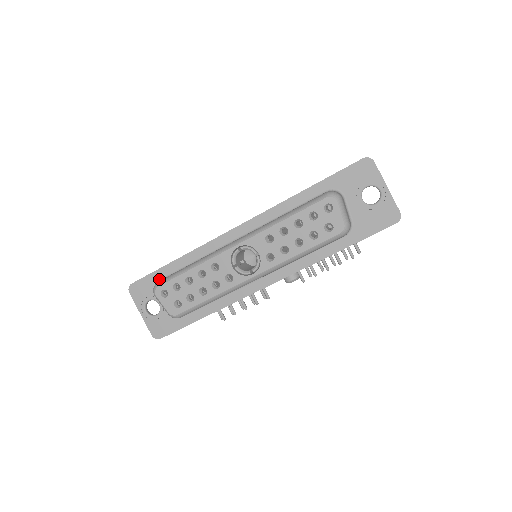
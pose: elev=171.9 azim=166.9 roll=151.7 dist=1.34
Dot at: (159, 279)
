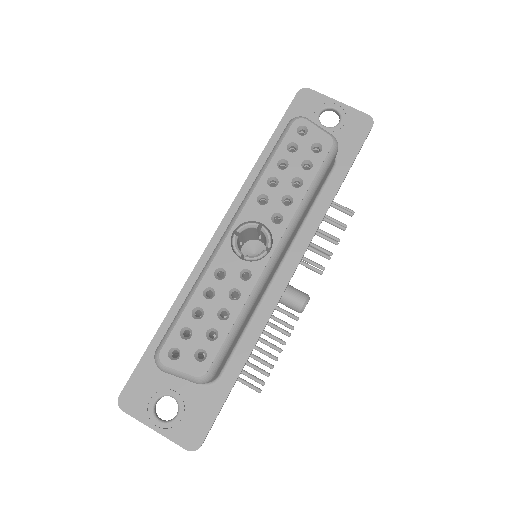
Dot at: (154, 362)
